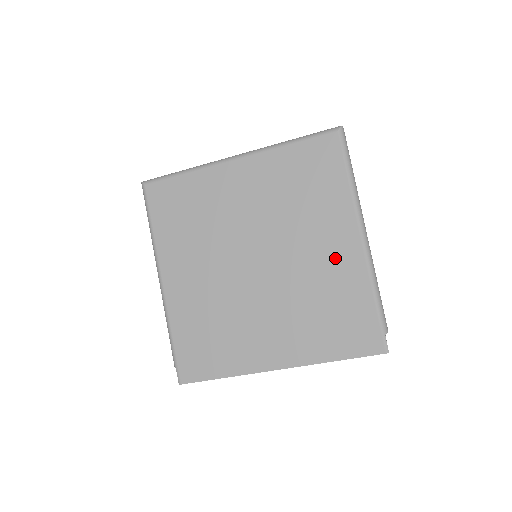
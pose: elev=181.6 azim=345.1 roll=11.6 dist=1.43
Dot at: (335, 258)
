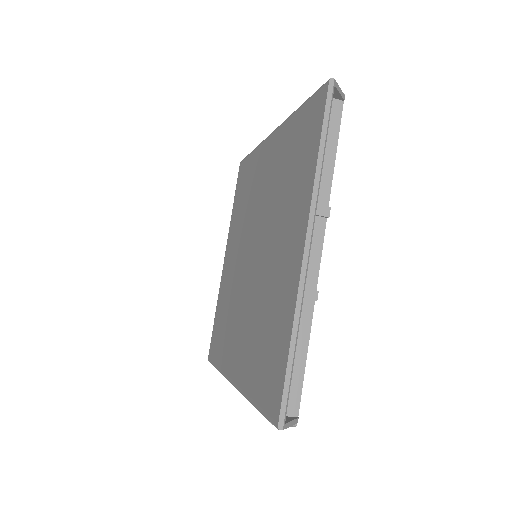
Dot at: (272, 162)
